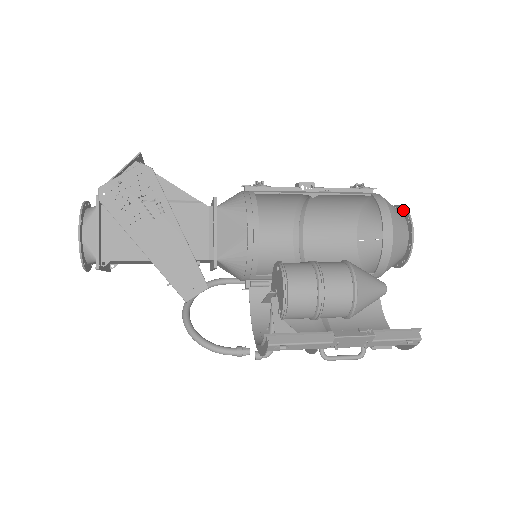
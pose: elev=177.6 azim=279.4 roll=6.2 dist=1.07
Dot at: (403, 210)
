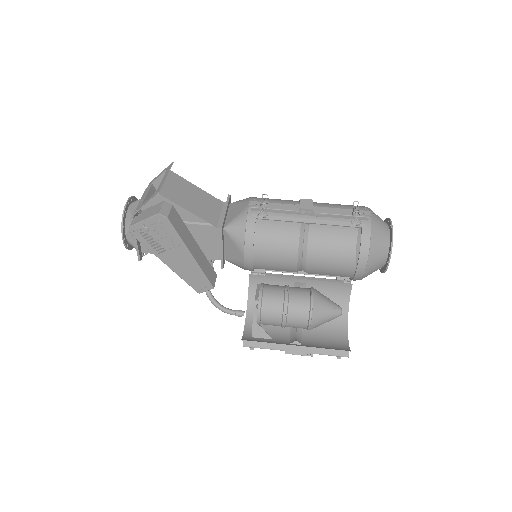
Dot at: (391, 239)
